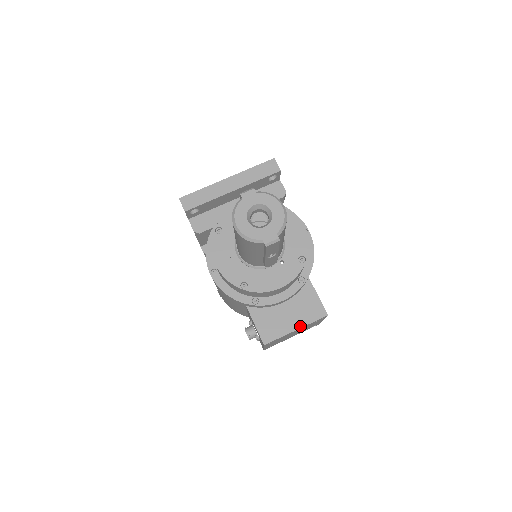
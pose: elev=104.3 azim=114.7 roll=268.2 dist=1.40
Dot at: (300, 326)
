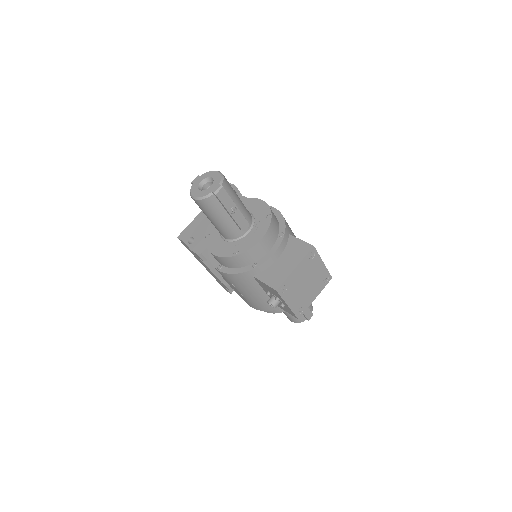
Dot at: (297, 264)
